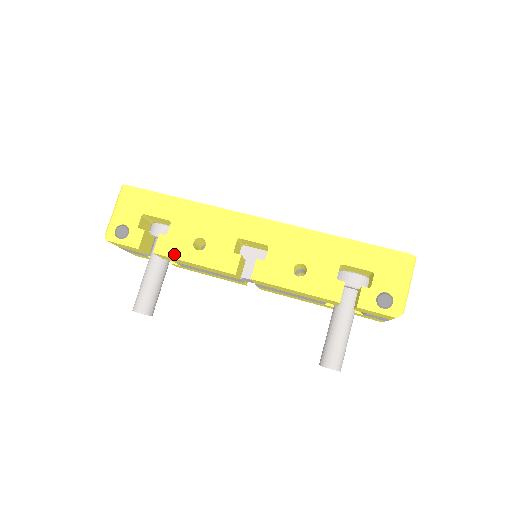
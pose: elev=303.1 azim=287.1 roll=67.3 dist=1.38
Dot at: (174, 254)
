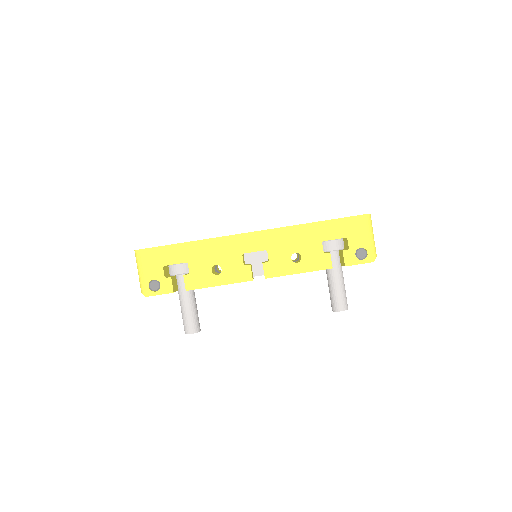
Dot at: (202, 285)
